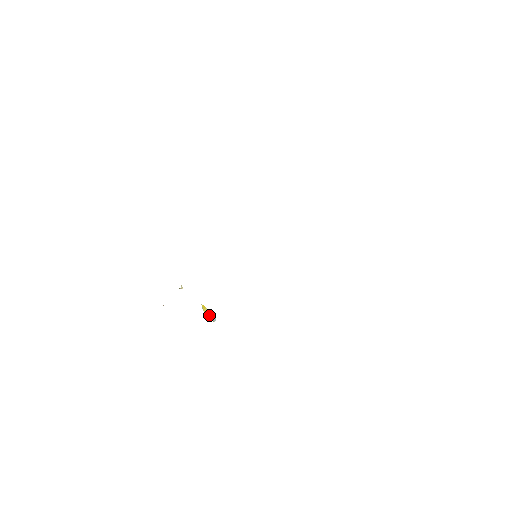
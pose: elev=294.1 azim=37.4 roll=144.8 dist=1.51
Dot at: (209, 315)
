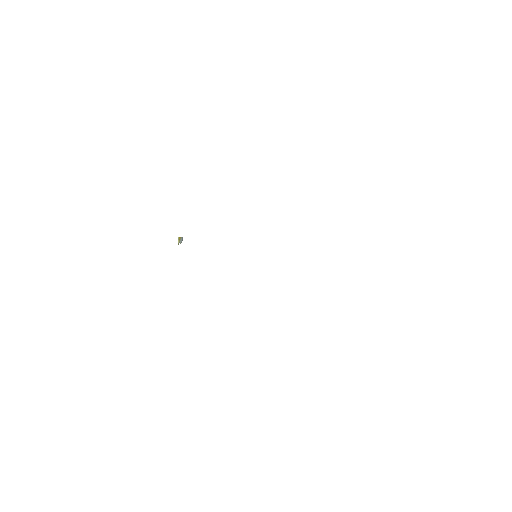
Dot at: (180, 241)
